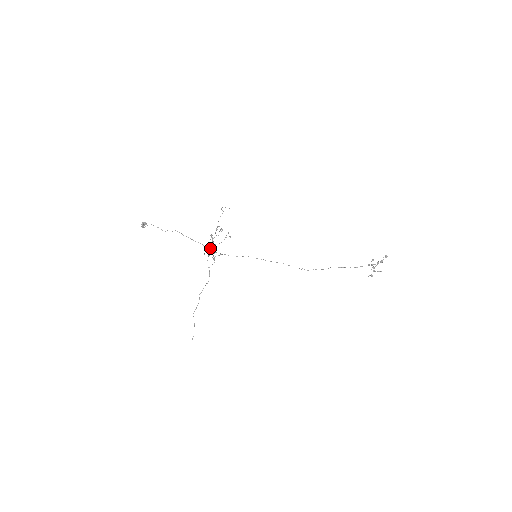
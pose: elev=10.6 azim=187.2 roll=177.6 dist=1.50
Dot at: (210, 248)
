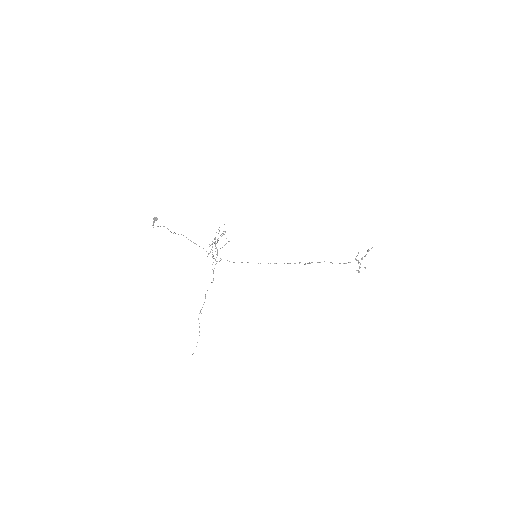
Dot at: (212, 252)
